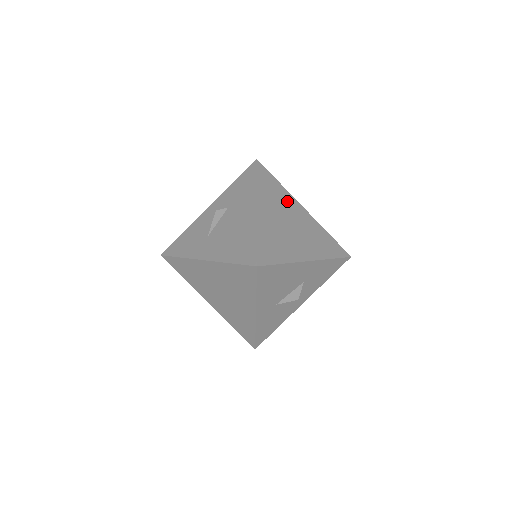
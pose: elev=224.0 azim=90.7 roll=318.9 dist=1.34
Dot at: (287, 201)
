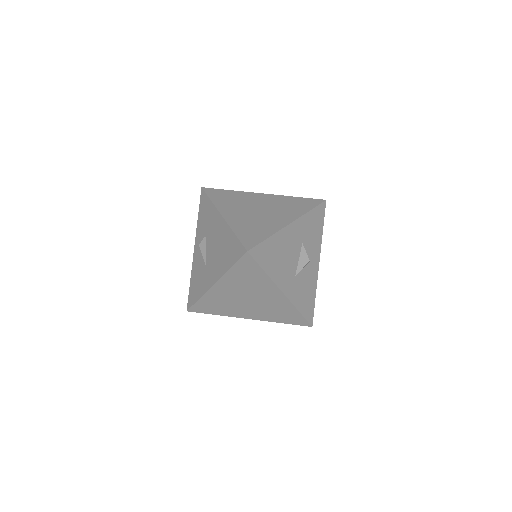
Dot at: (245, 198)
